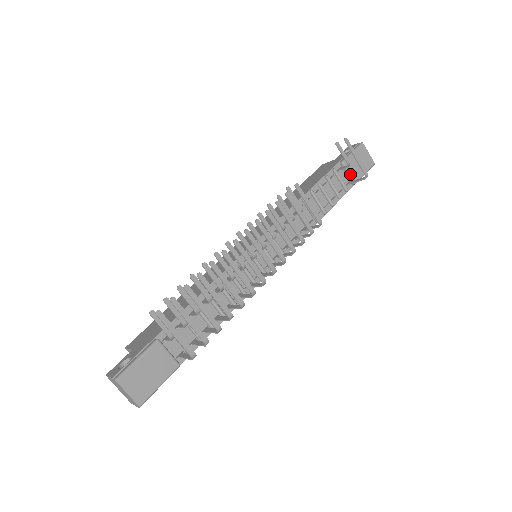
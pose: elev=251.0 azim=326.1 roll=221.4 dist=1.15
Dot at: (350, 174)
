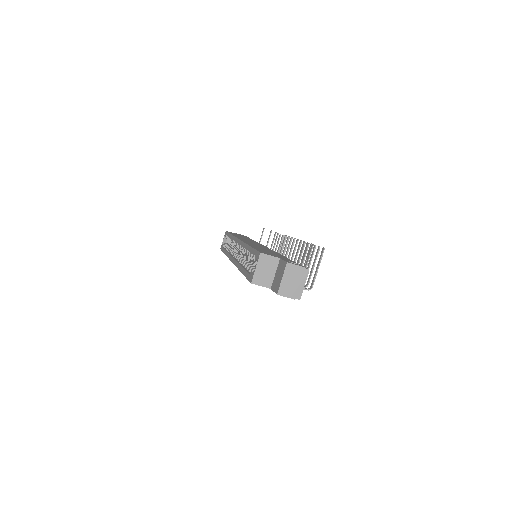
Dot at: occluded
